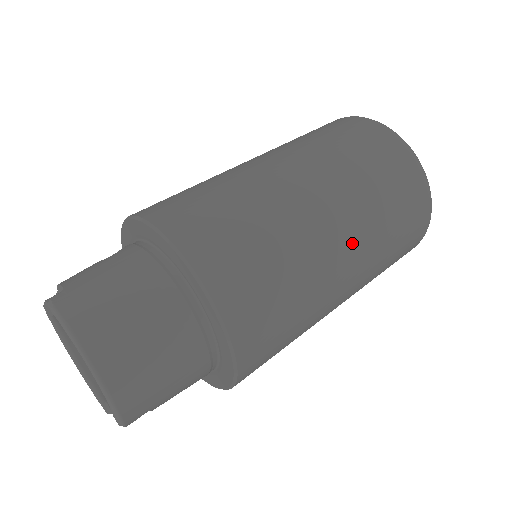
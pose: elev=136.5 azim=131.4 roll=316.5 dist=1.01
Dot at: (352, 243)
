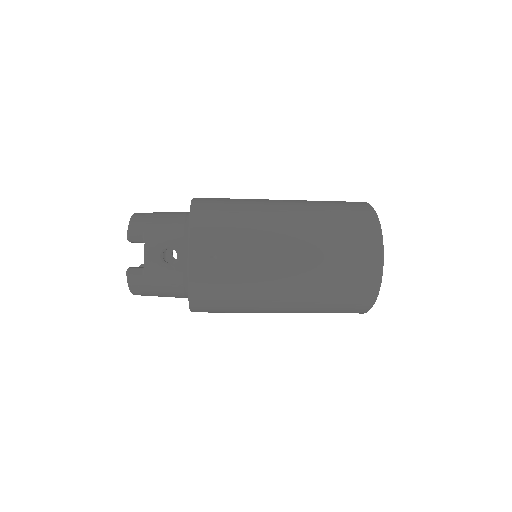
Dot at: (288, 201)
